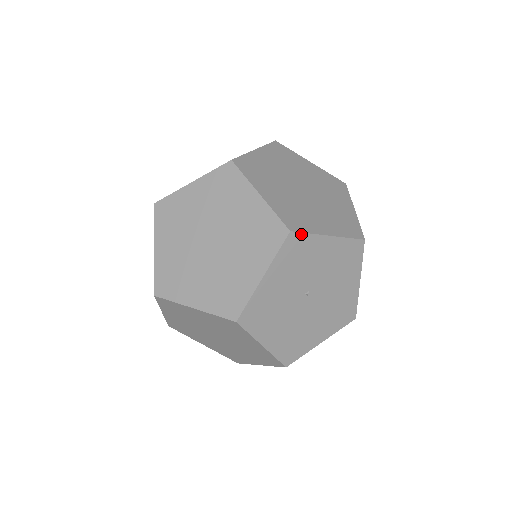
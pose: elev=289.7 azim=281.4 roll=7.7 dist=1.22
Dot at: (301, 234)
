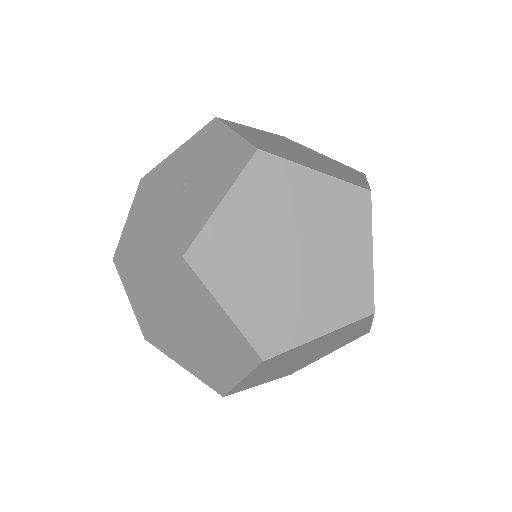
Dot at: occluded
